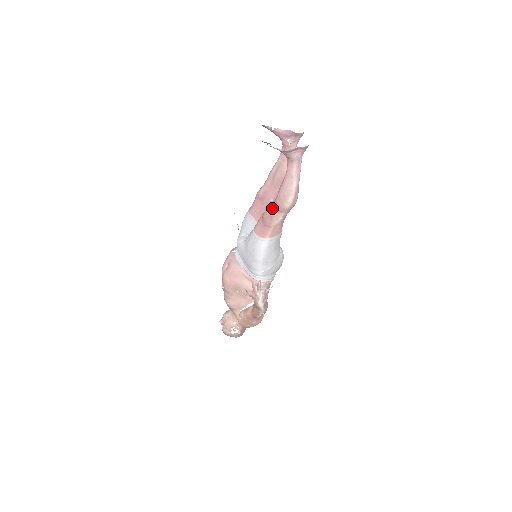
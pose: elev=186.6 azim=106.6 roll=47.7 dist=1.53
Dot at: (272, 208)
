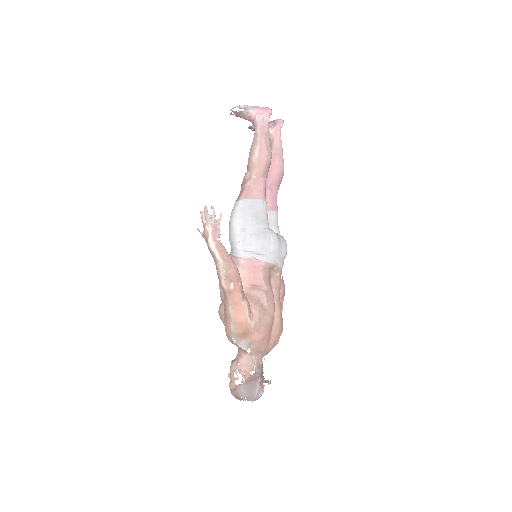
Dot at: (246, 172)
